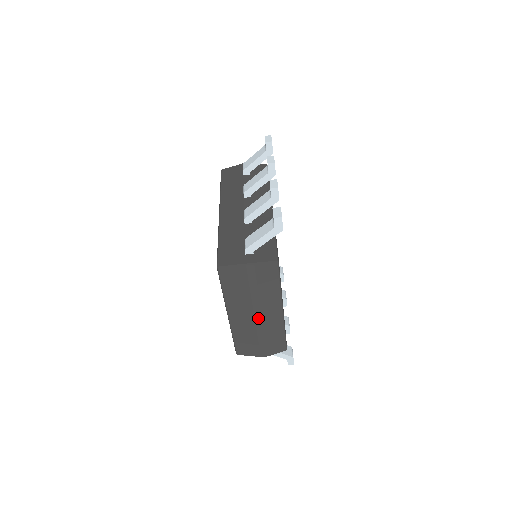
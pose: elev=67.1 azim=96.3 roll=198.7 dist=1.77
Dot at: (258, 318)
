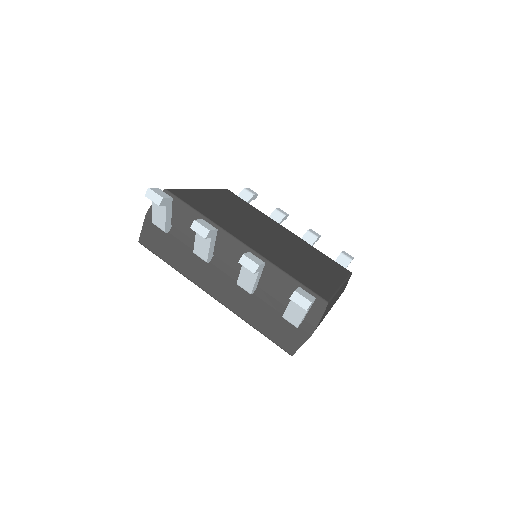
Dot at: occluded
